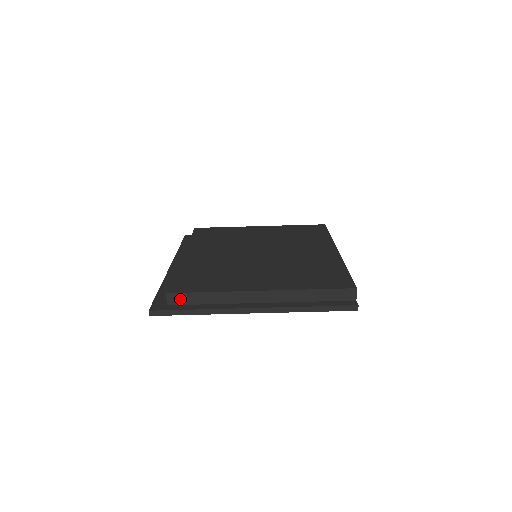
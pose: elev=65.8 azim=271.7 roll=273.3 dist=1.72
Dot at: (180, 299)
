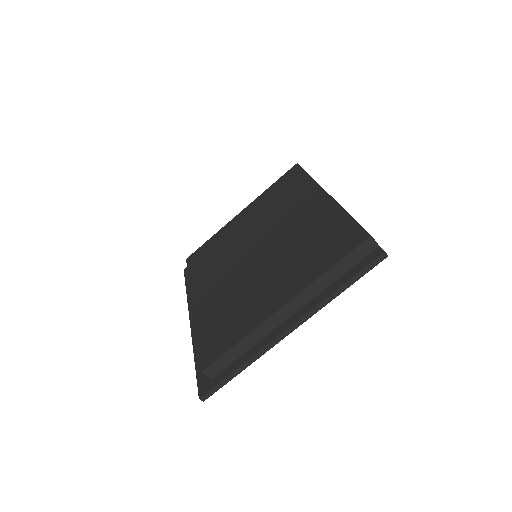
Dot at: (217, 367)
